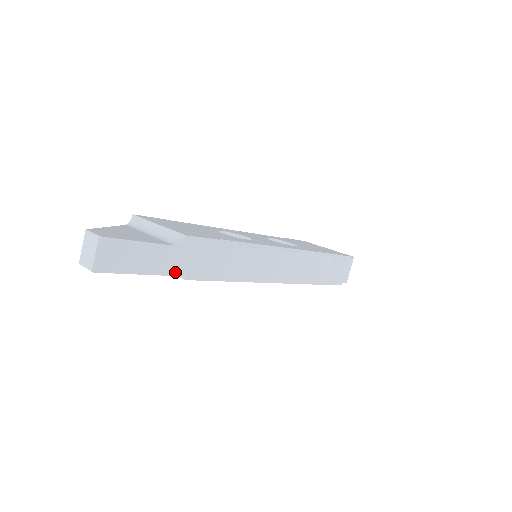
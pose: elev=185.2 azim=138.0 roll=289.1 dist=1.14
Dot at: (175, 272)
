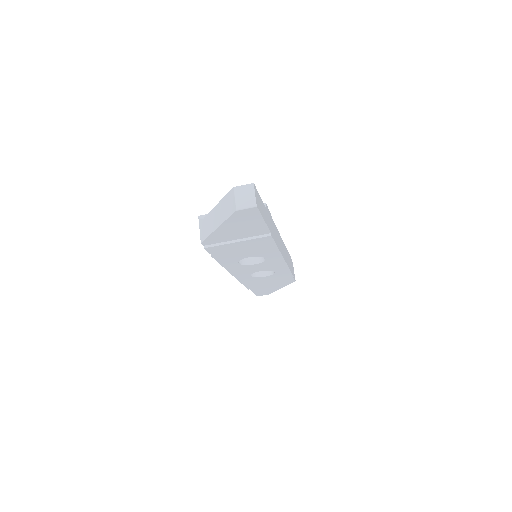
Dot at: (269, 227)
